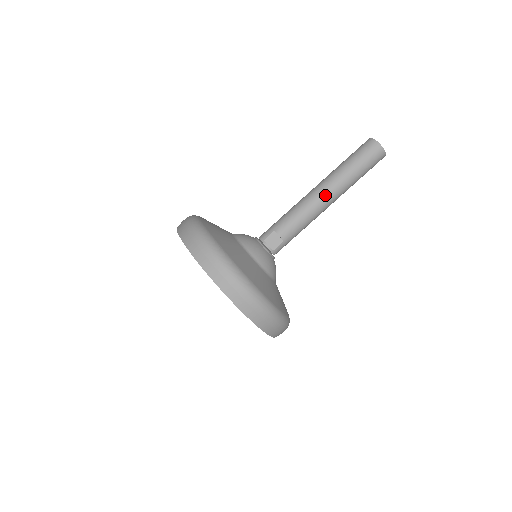
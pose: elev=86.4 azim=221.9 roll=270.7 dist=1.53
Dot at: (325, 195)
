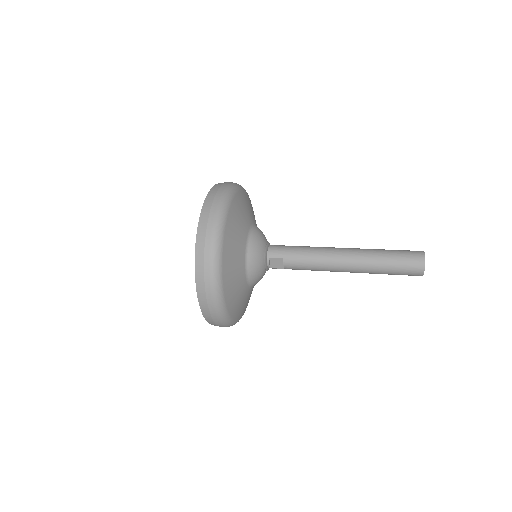
Dot at: (345, 268)
